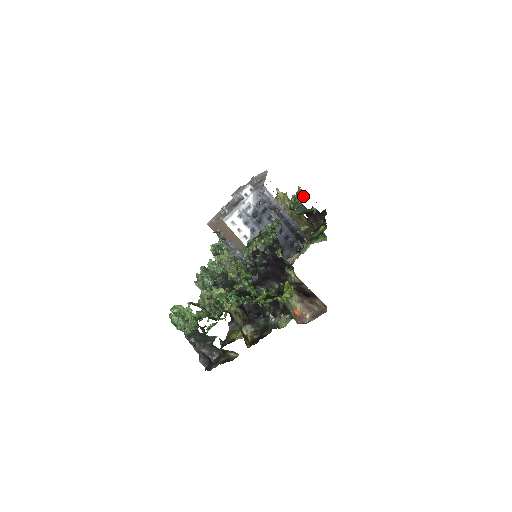
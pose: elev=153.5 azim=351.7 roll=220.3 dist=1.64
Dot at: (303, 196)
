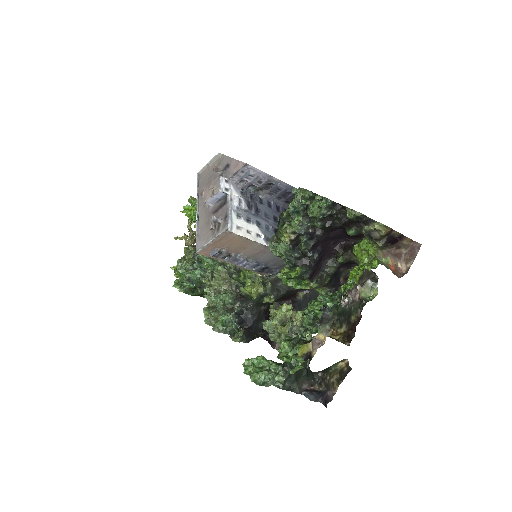
Dot at: occluded
